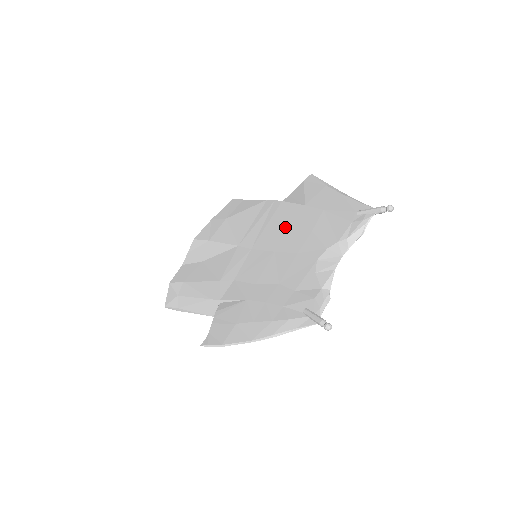
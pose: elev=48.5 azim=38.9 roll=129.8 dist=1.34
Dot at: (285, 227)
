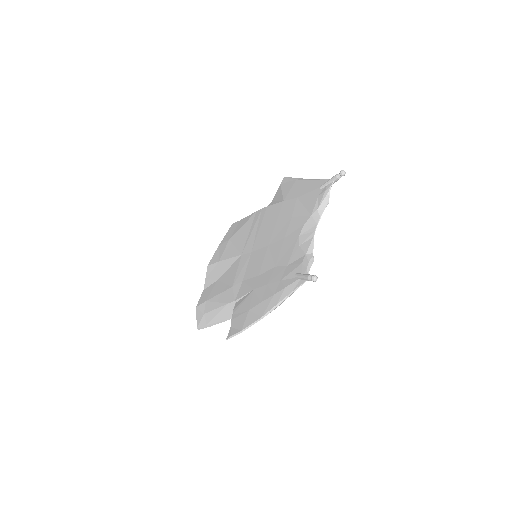
Dot at: (272, 224)
